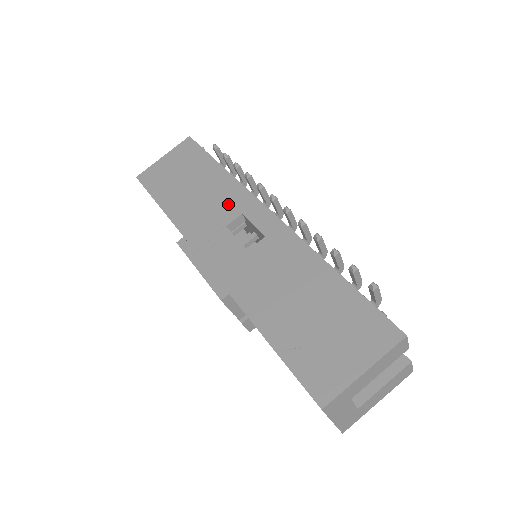
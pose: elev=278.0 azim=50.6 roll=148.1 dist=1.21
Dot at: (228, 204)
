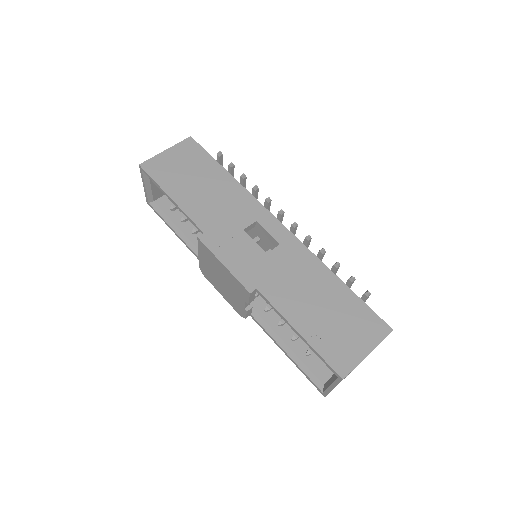
Dot at: (242, 210)
